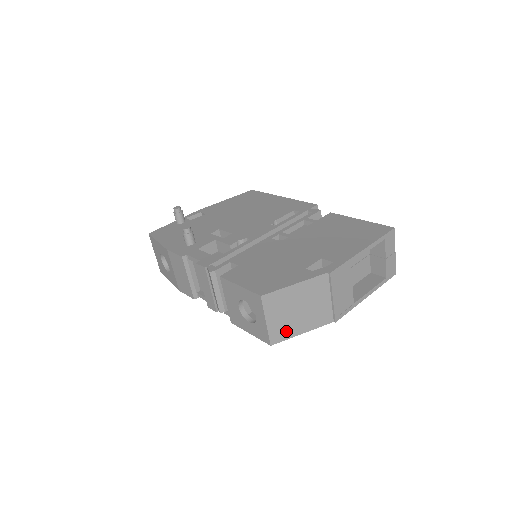
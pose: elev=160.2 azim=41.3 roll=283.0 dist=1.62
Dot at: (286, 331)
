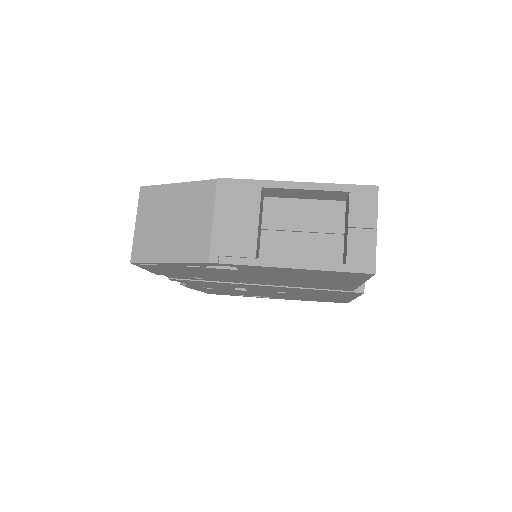
Dot at: (151, 249)
